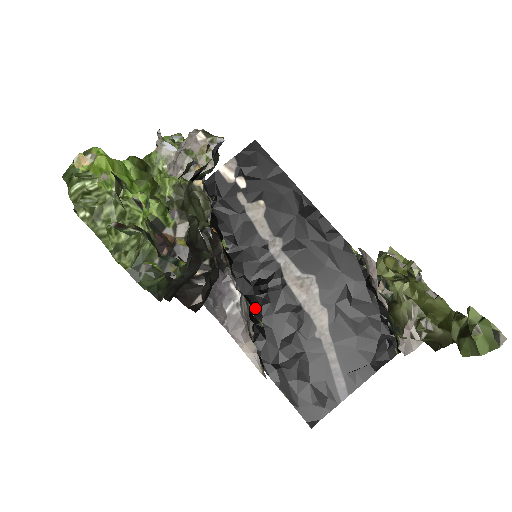
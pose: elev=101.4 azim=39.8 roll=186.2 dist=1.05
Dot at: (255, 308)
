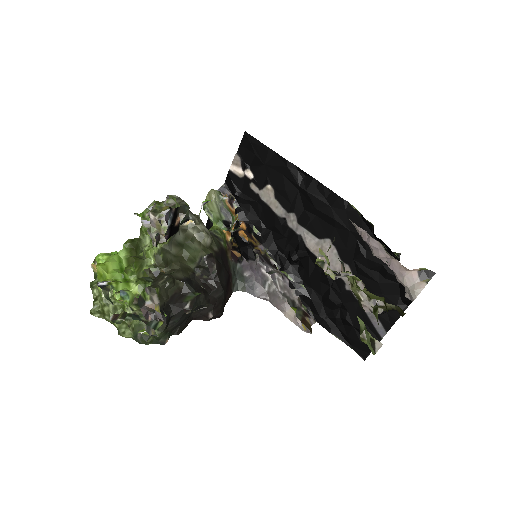
Dot at: (294, 276)
